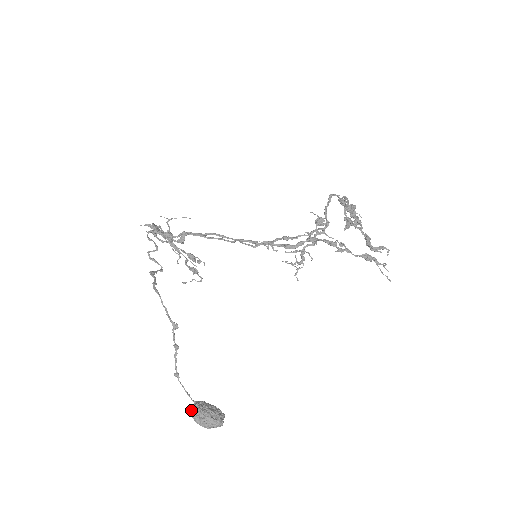
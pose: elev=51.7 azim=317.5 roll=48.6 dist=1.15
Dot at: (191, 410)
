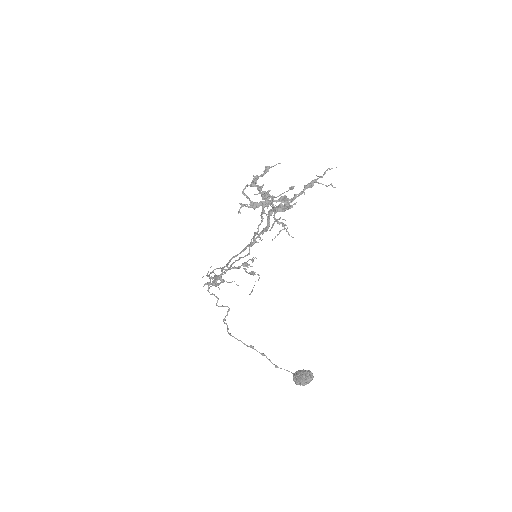
Dot at: occluded
